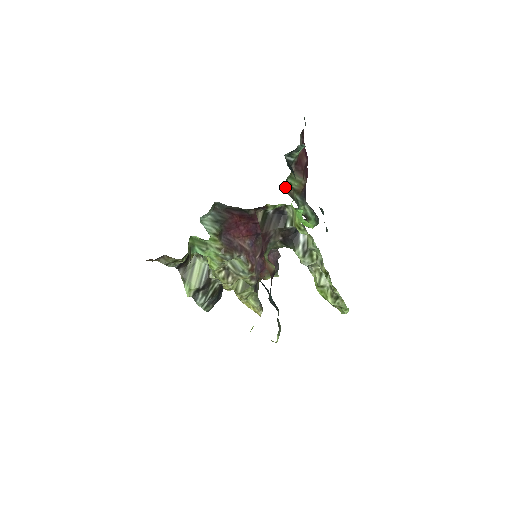
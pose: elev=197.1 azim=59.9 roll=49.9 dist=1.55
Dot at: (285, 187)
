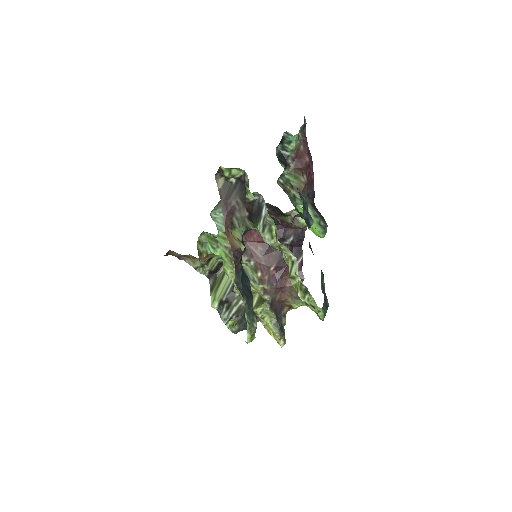
Dot at: (279, 180)
